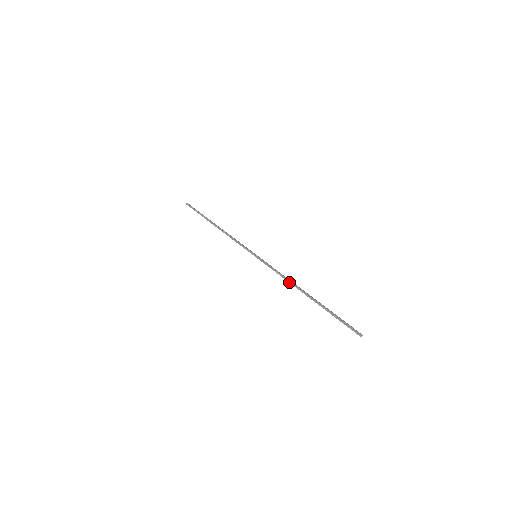
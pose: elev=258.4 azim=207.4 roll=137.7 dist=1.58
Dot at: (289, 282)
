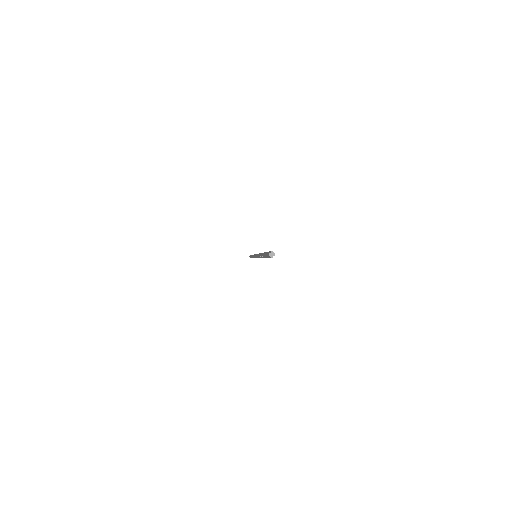
Dot at: occluded
